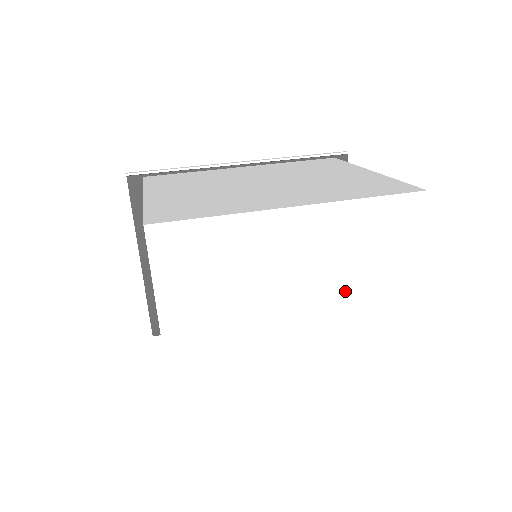
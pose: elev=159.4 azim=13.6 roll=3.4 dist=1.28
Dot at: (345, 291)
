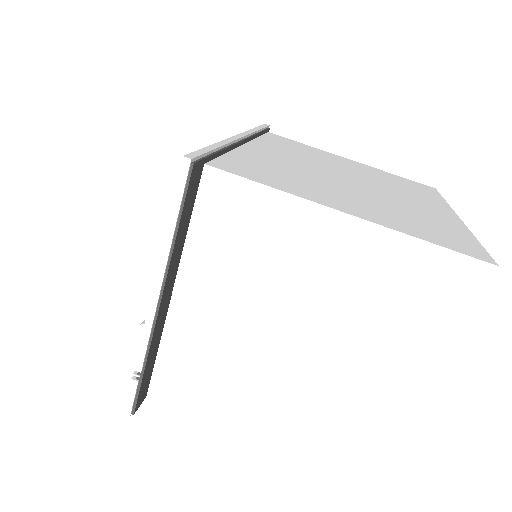
Dot at: occluded
